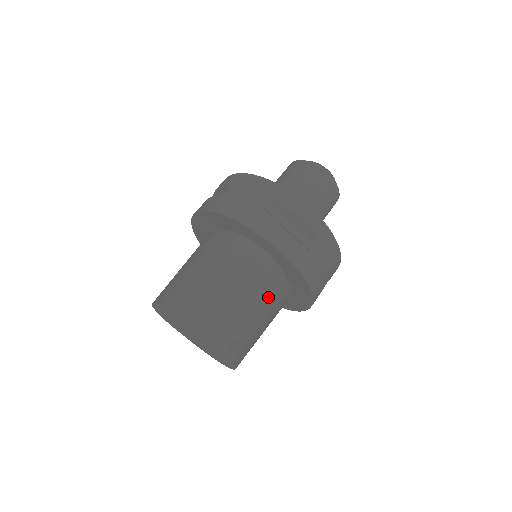
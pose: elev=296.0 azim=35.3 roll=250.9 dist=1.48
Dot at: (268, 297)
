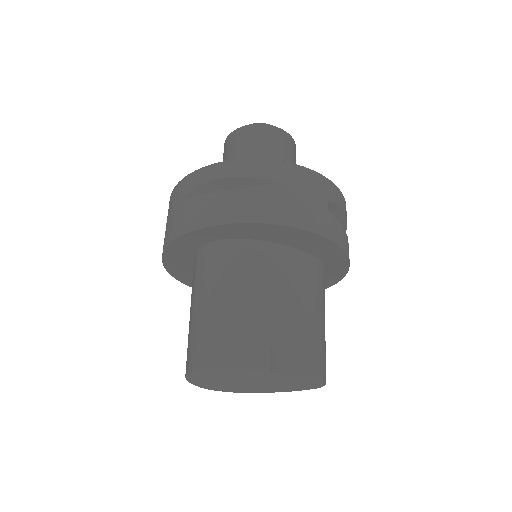
Dot at: (269, 277)
